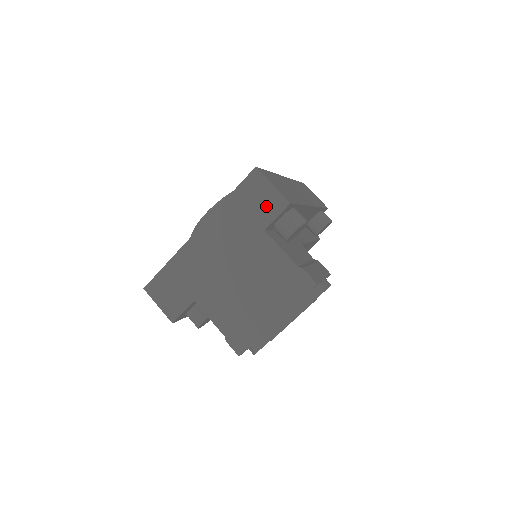
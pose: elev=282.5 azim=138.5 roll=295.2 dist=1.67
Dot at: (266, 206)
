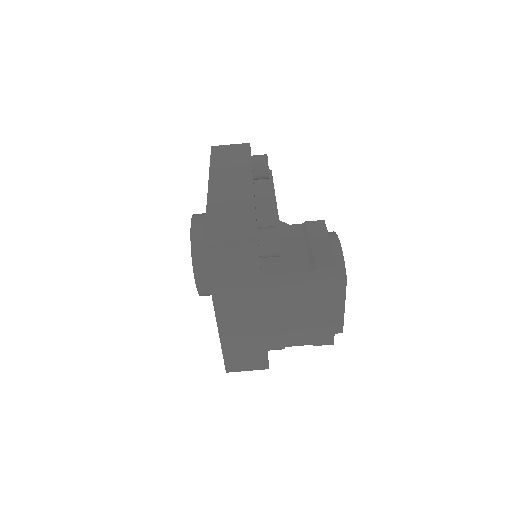
Dot at: (243, 263)
